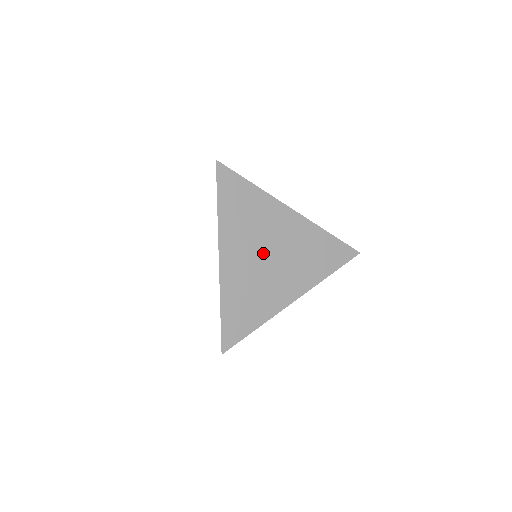
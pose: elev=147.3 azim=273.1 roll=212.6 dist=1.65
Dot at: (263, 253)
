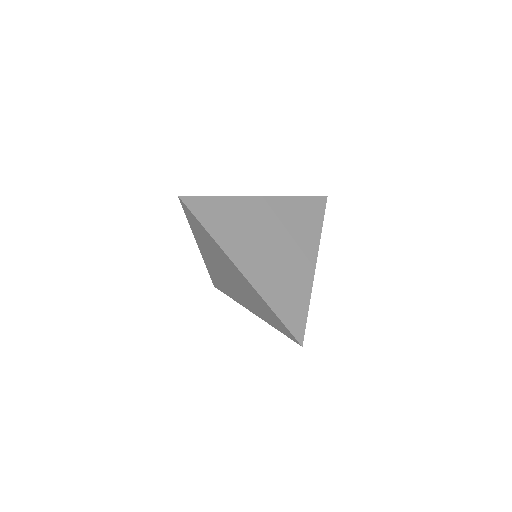
Dot at: (267, 245)
